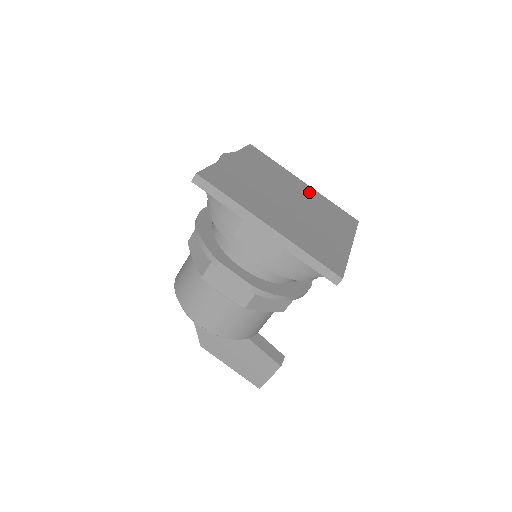
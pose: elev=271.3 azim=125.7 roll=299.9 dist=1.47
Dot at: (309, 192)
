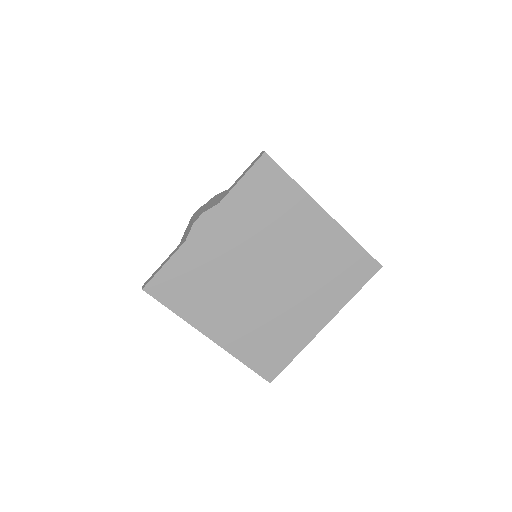
Dot at: (321, 237)
